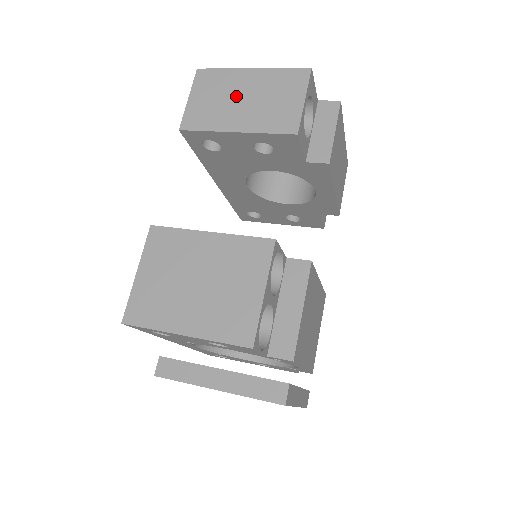
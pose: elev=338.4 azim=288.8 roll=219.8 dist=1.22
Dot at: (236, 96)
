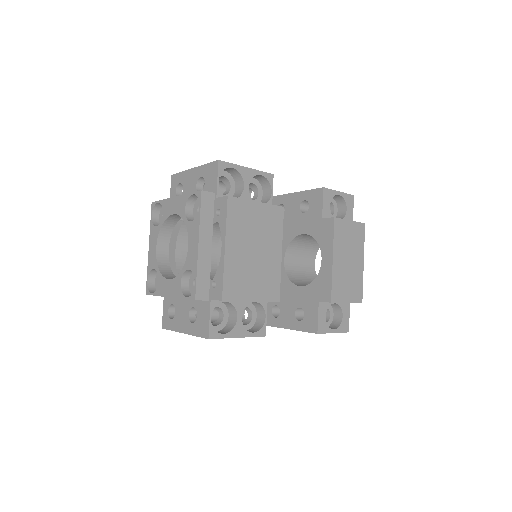
Dot at: occluded
